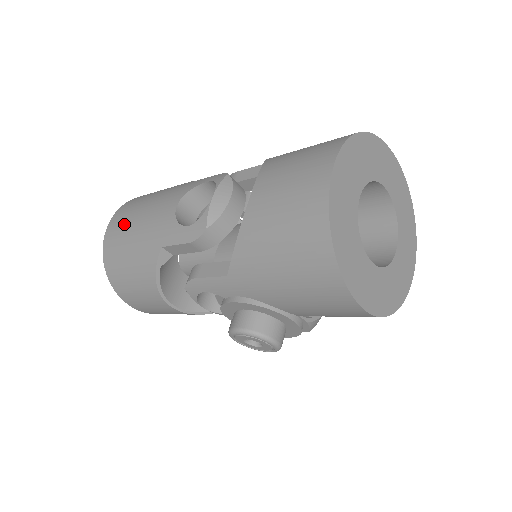
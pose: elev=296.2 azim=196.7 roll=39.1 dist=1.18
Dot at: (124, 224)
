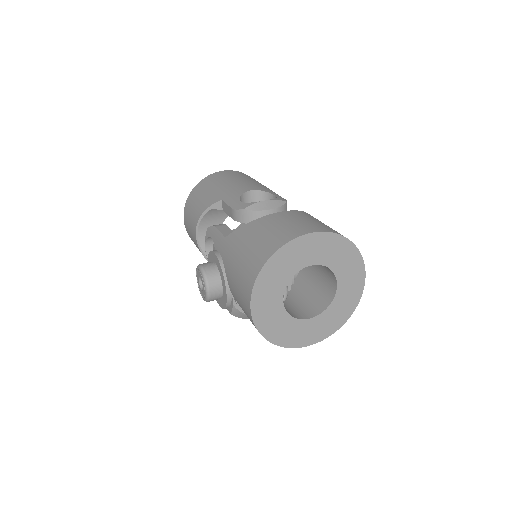
Dot at: (225, 177)
